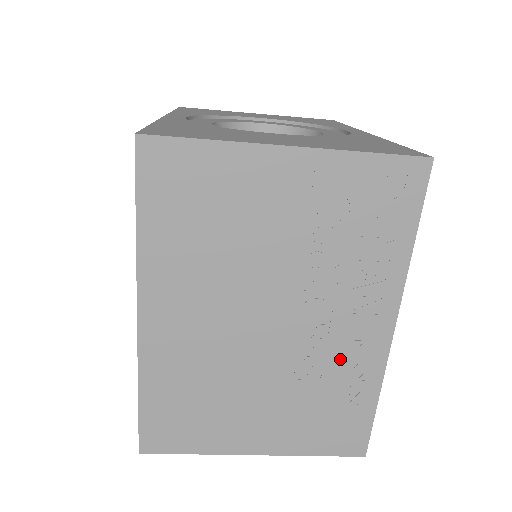
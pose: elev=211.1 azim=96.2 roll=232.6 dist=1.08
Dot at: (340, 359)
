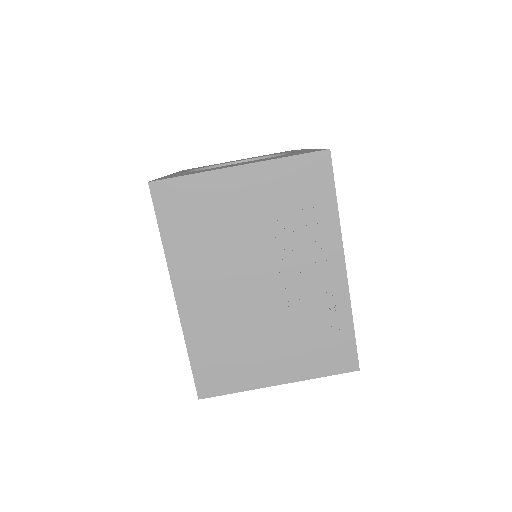
Dot at: (316, 298)
